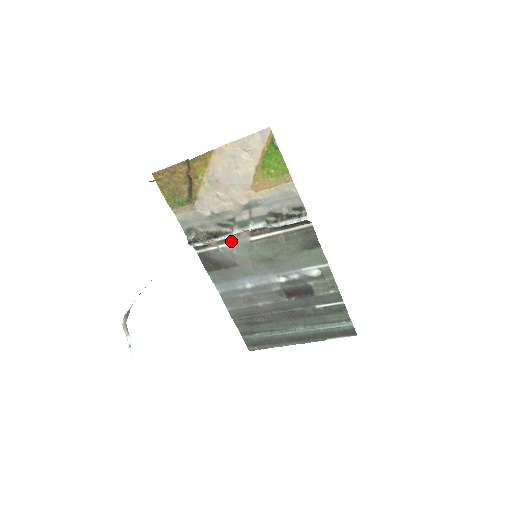
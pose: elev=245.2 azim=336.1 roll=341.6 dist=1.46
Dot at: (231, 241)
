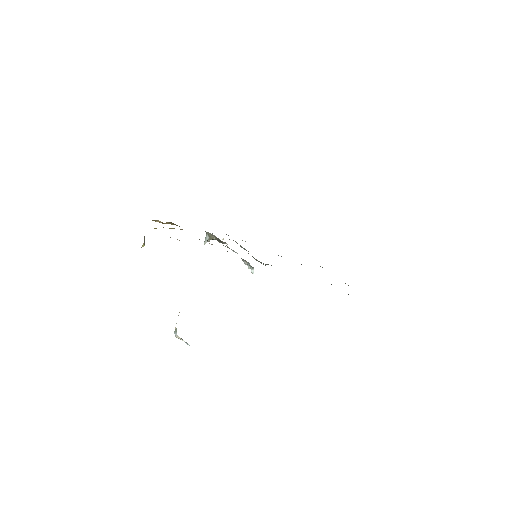
Dot at: occluded
